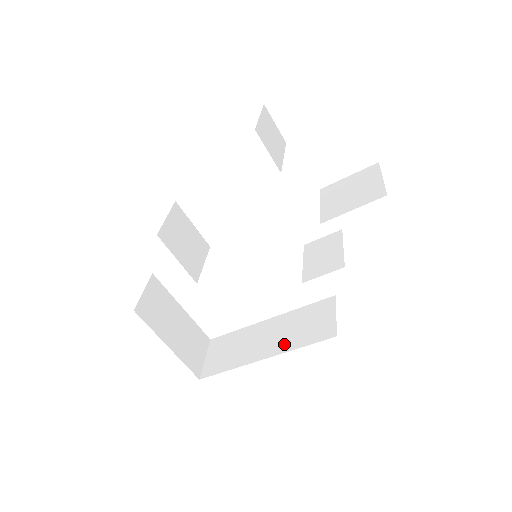
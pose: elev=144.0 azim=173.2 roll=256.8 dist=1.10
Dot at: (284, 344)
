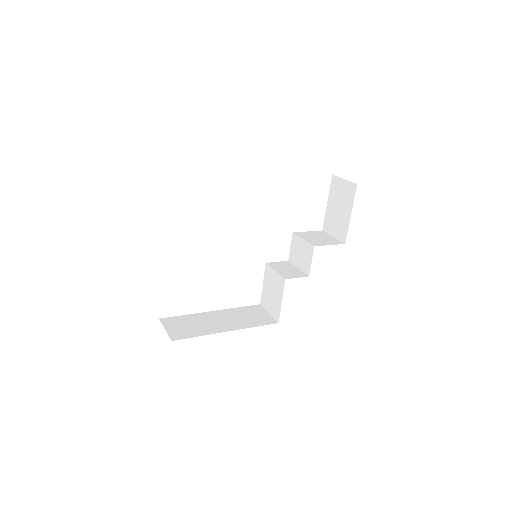
Dot at: (240, 324)
